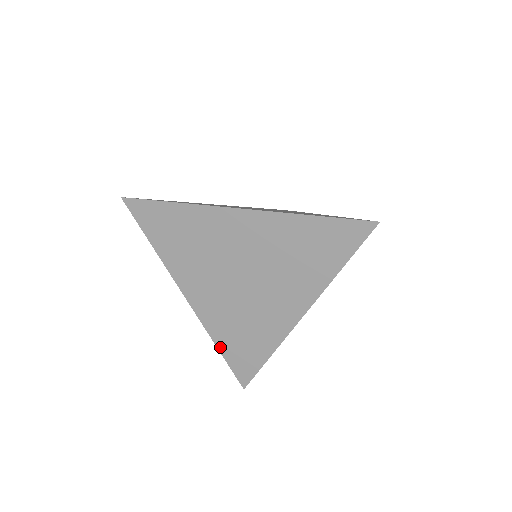
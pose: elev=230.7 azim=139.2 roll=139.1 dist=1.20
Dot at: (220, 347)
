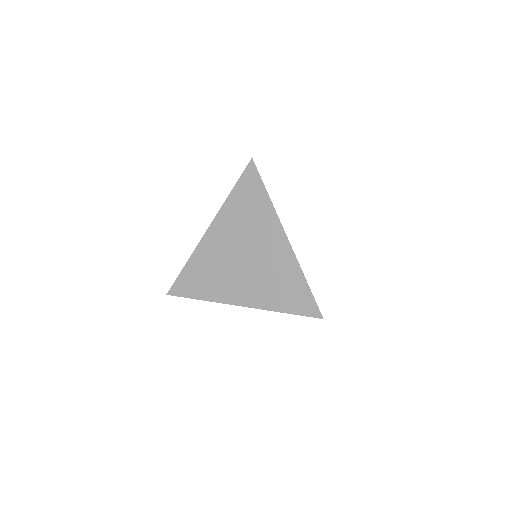
Dot at: (282, 310)
